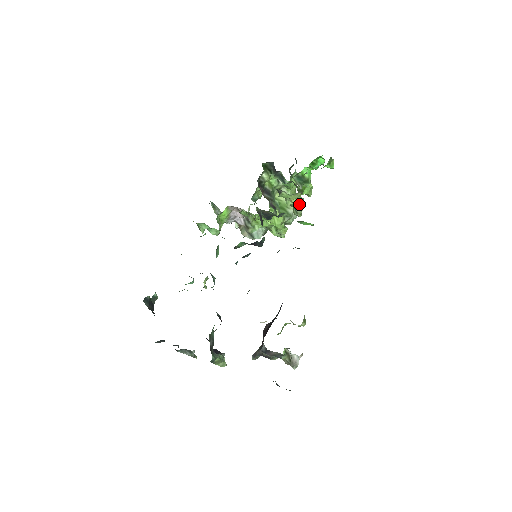
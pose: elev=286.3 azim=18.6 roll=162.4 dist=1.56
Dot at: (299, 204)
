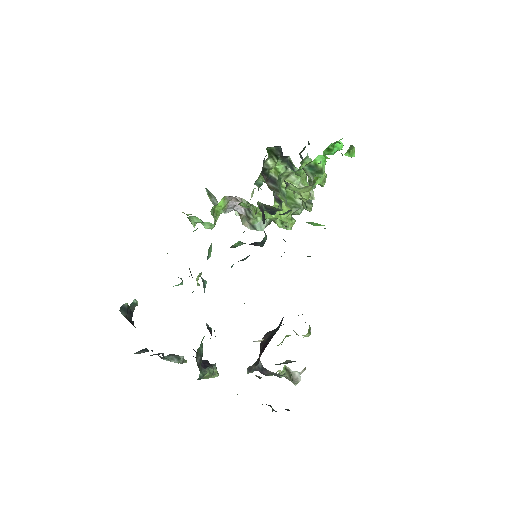
Dot at: (310, 192)
